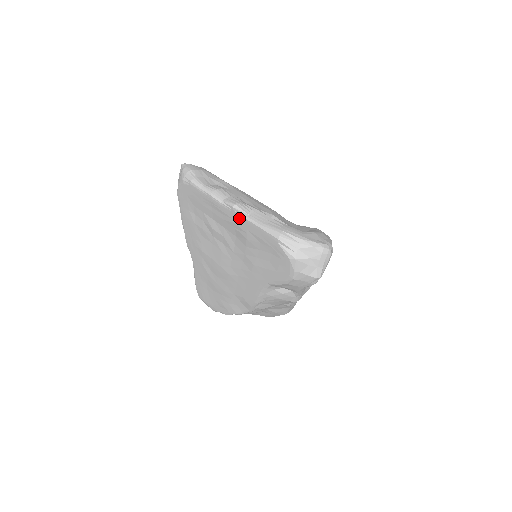
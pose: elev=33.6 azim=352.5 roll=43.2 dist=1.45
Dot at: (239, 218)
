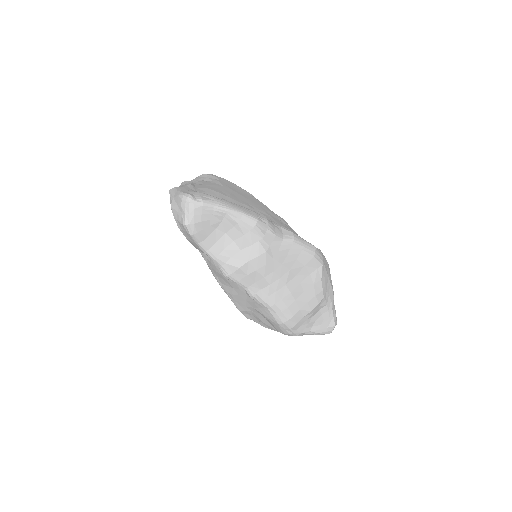
Dot at: occluded
